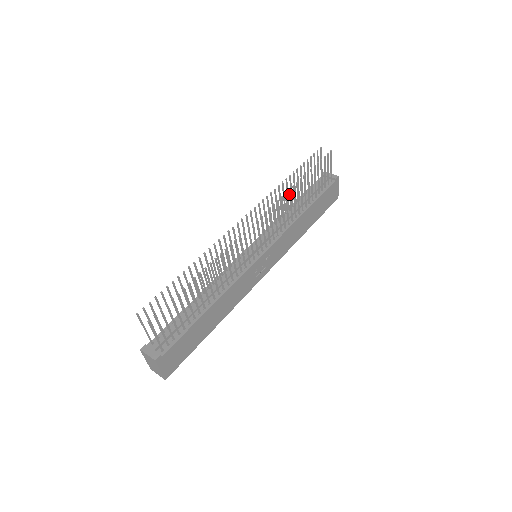
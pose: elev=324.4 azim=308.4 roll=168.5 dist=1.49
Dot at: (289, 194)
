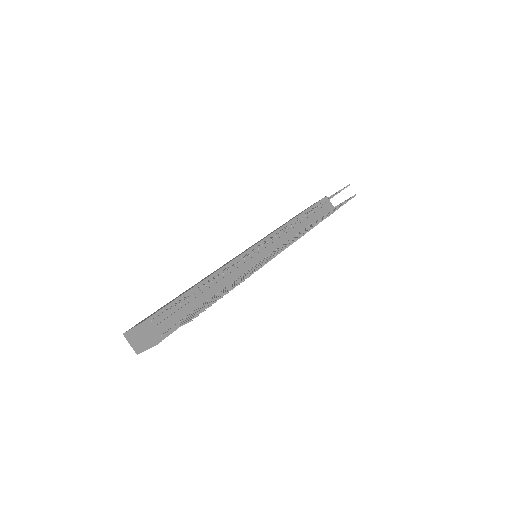
Dot at: occluded
